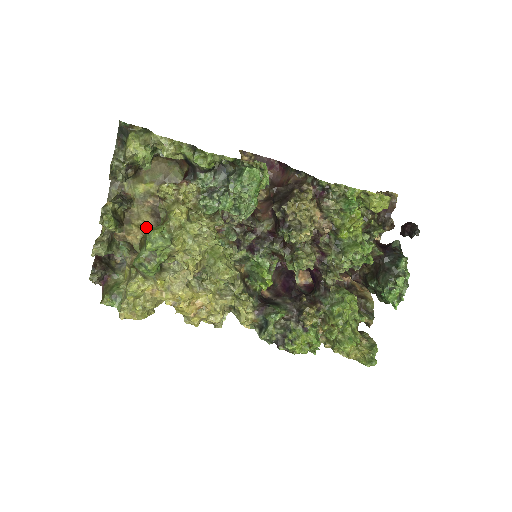
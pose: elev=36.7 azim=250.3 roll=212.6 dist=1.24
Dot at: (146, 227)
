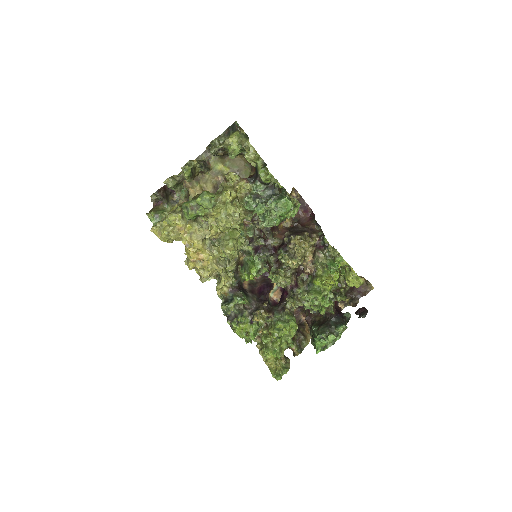
Dot at: occluded
